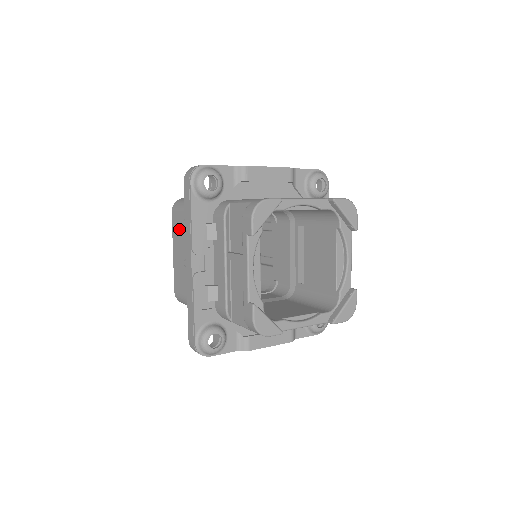
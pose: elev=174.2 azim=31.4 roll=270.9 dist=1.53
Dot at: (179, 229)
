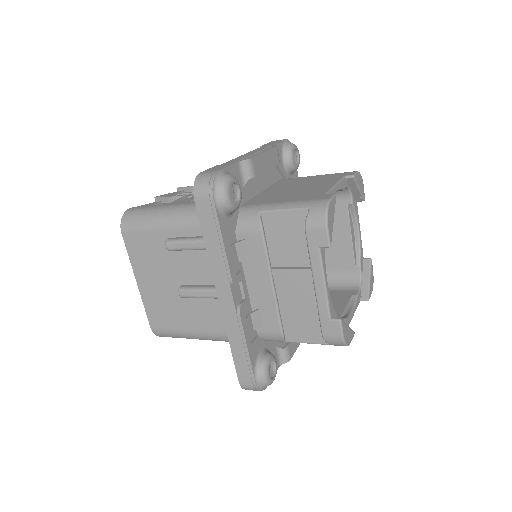
Dot at: (147, 253)
